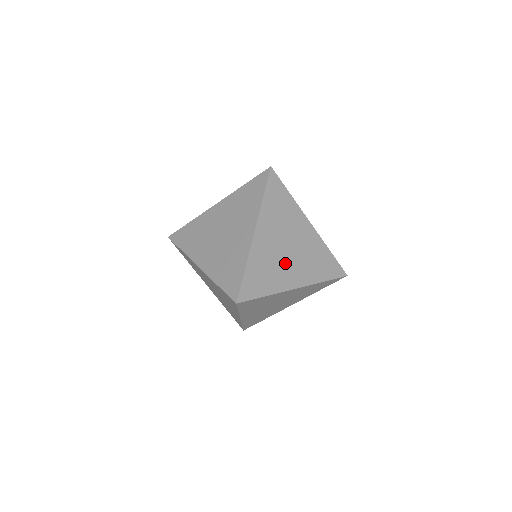
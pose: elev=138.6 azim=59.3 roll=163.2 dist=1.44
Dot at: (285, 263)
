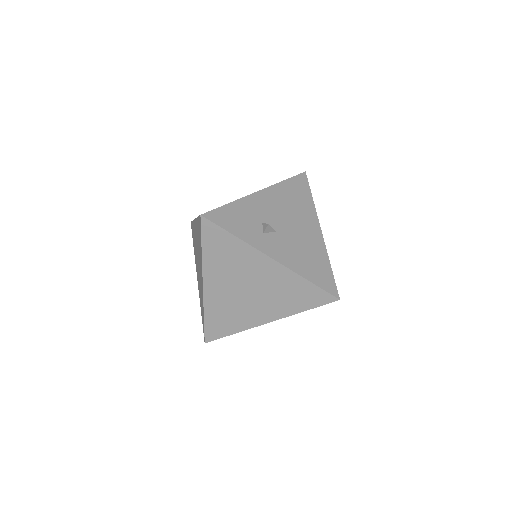
Dot at: (248, 304)
